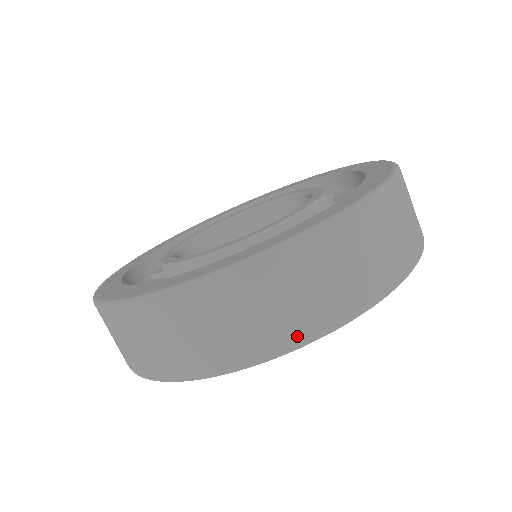
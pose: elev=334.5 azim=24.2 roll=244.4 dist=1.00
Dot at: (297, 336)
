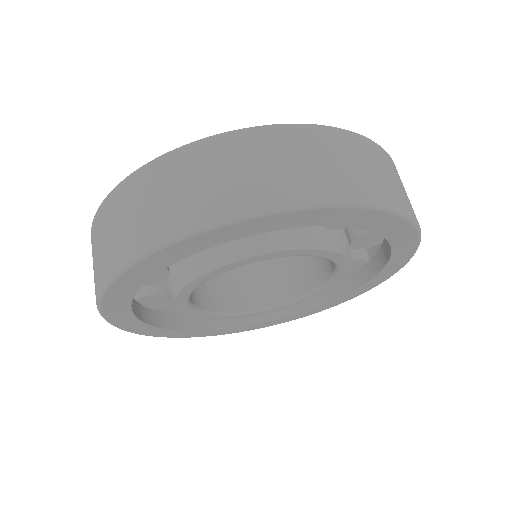
Dot at: (205, 214)
